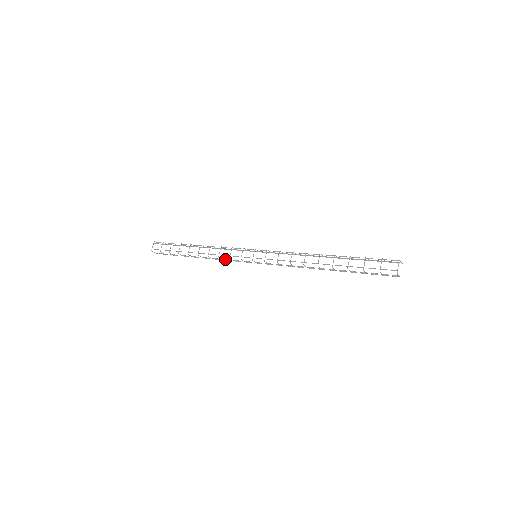
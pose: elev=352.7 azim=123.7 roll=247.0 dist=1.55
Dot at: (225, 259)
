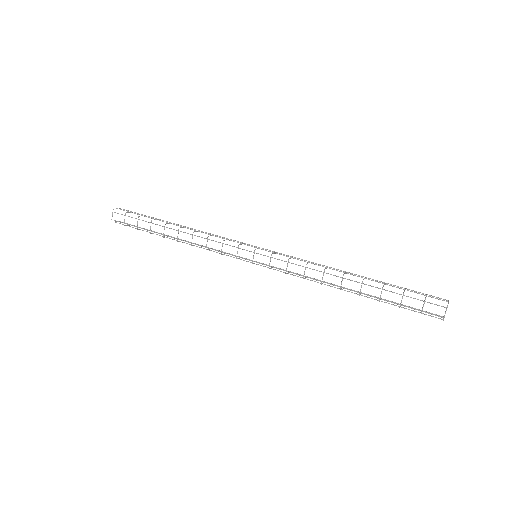
Dot at: (214, 251)
